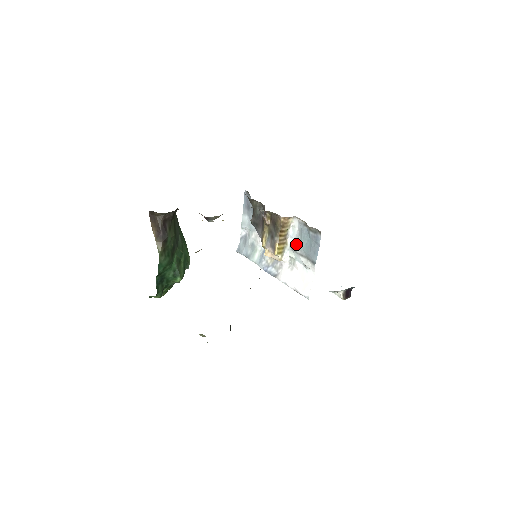
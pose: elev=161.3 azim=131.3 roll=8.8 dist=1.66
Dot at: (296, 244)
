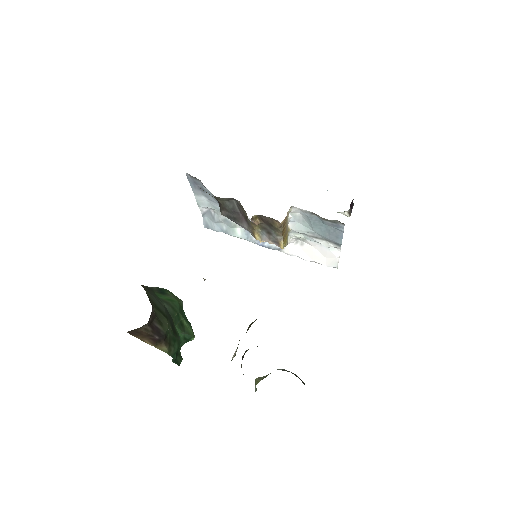
Dot at: (303, 228)
